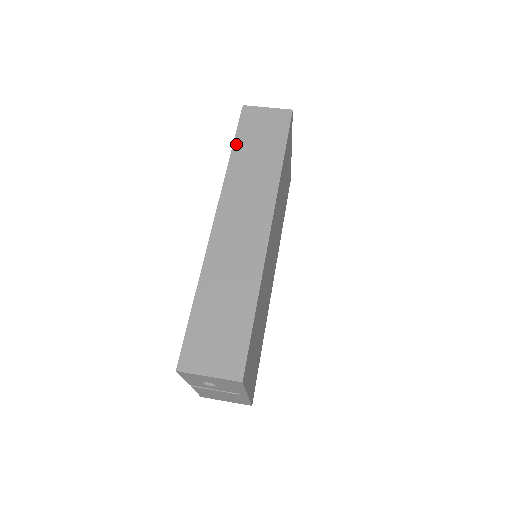
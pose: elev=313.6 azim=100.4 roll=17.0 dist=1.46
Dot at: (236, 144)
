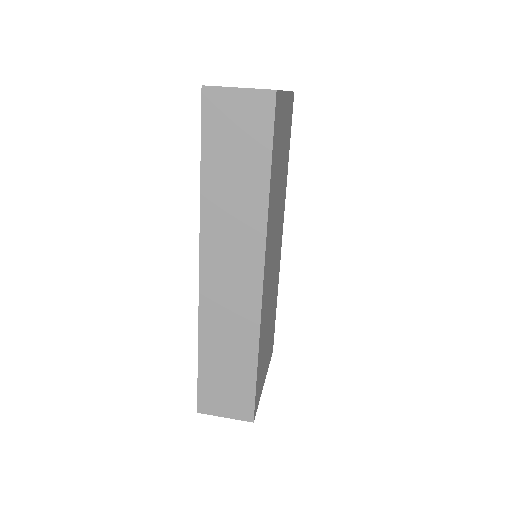
Dot at: (204, 162)
